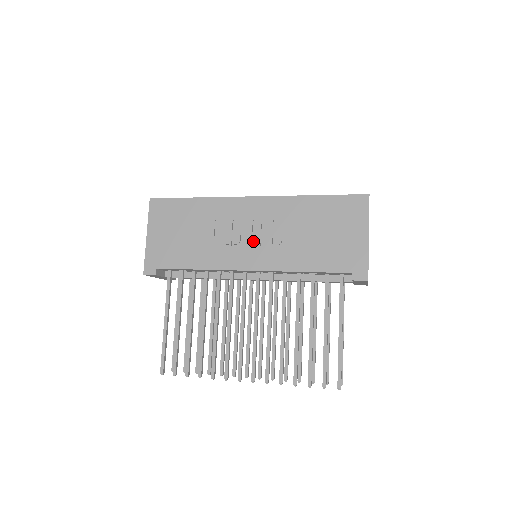
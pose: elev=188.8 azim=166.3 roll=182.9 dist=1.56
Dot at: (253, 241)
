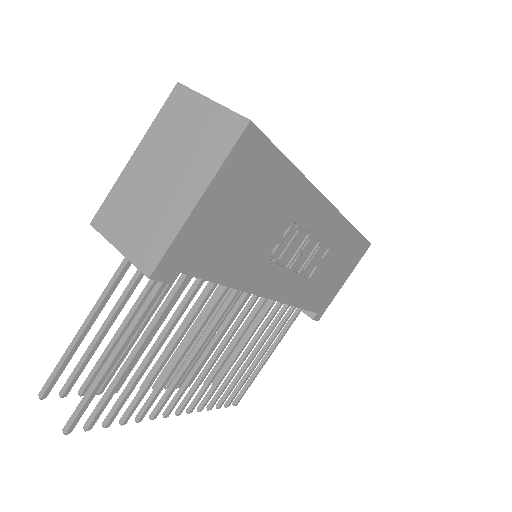
Dot at: (293, 261)
